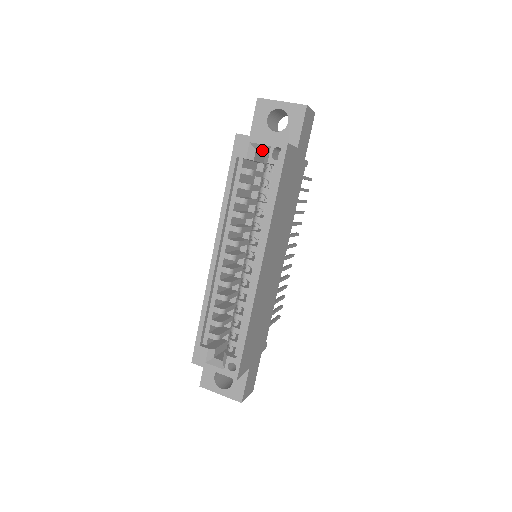
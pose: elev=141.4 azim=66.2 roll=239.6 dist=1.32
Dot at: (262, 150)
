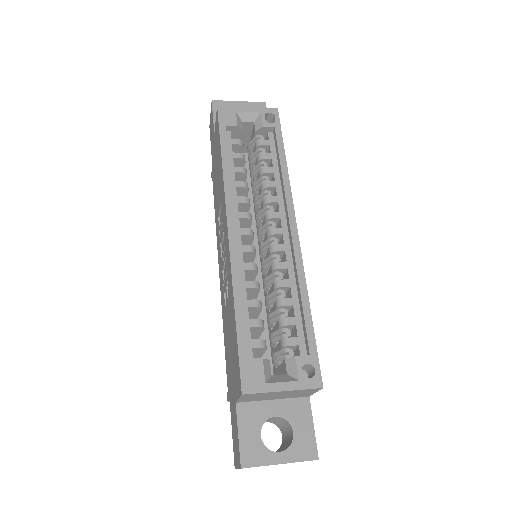
Dot at: (250, 120)
